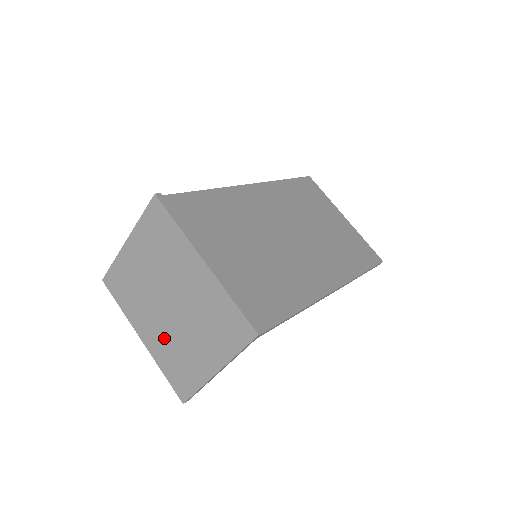
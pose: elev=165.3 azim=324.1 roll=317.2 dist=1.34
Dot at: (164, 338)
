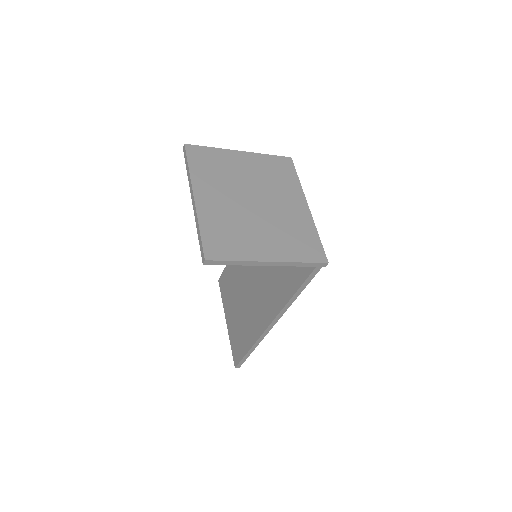
Dot at: (227, 212)
